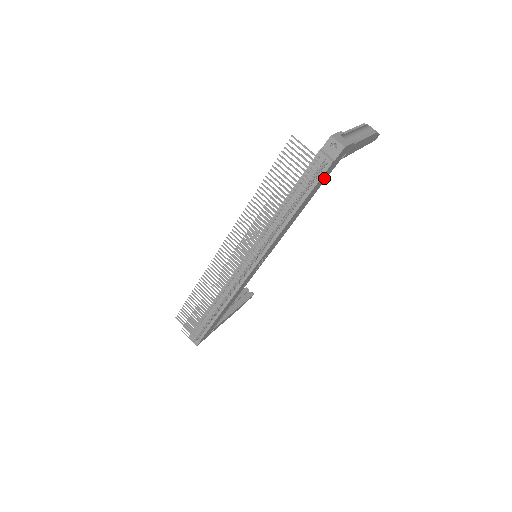
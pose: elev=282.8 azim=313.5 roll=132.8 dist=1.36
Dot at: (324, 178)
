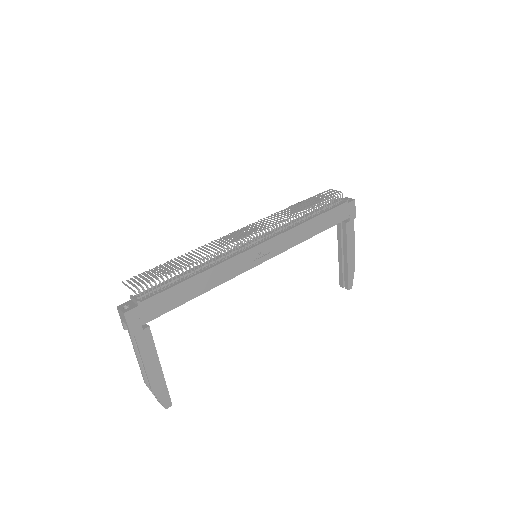
Dot at: (335, 218)
